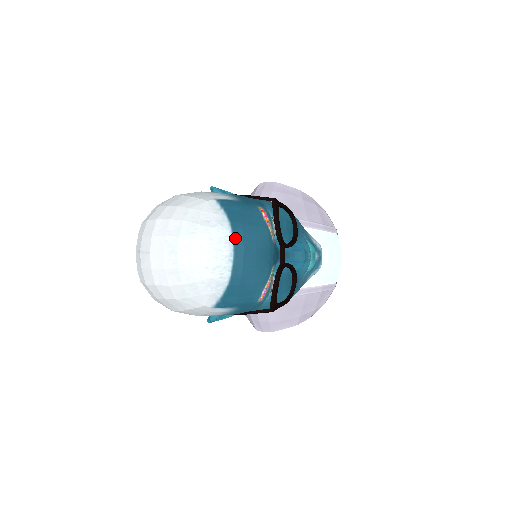
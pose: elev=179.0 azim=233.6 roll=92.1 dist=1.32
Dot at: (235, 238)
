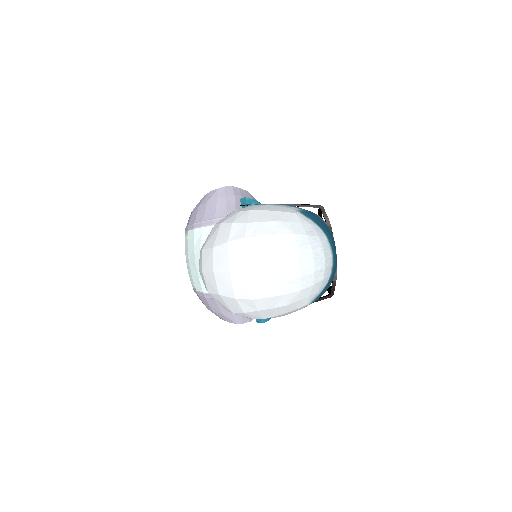
Dot at: (330, 242)
